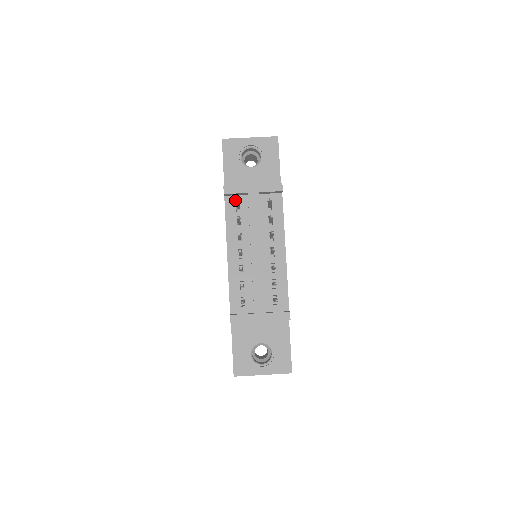
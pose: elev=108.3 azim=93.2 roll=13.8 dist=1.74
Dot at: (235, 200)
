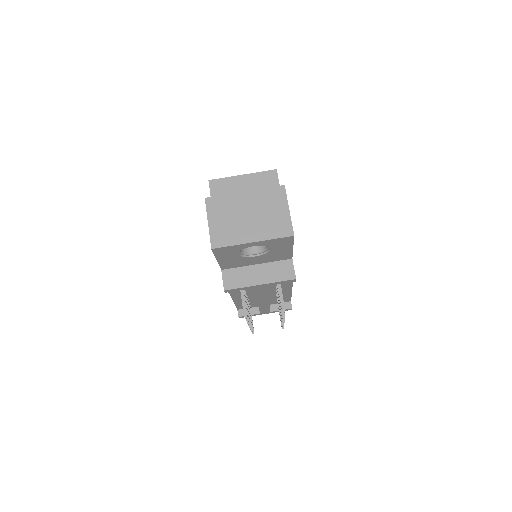
Dot at: occluded
